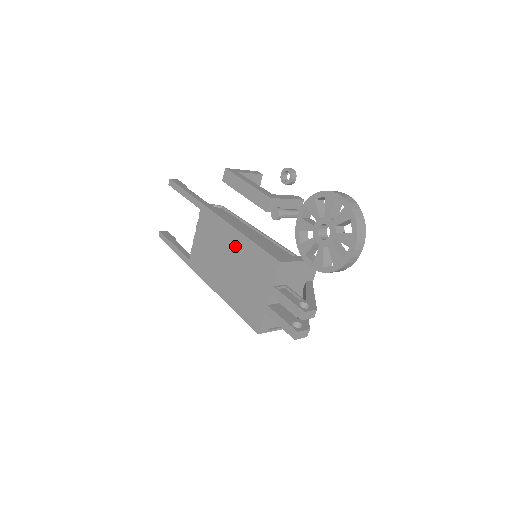
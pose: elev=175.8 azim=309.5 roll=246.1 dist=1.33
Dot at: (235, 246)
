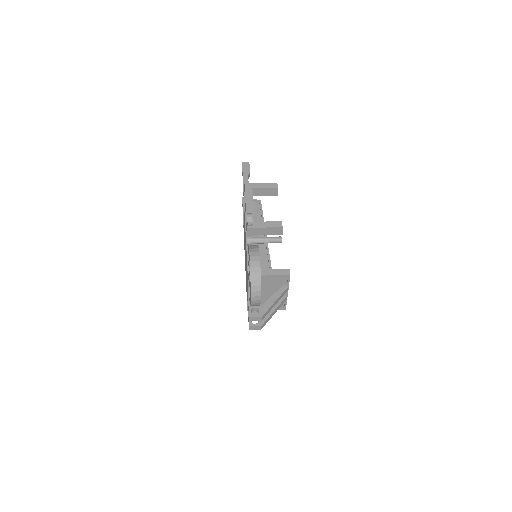
Dot at: occluded
